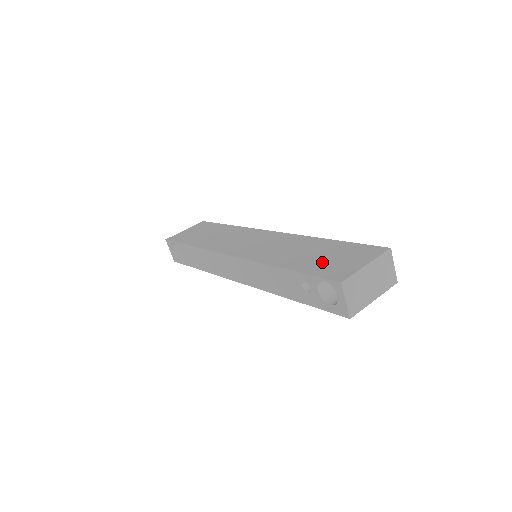
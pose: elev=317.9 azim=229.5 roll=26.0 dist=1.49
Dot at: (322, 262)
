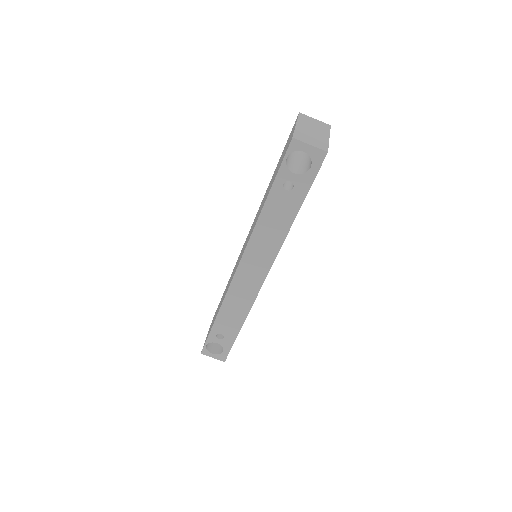
Dot at: (278, 167)
